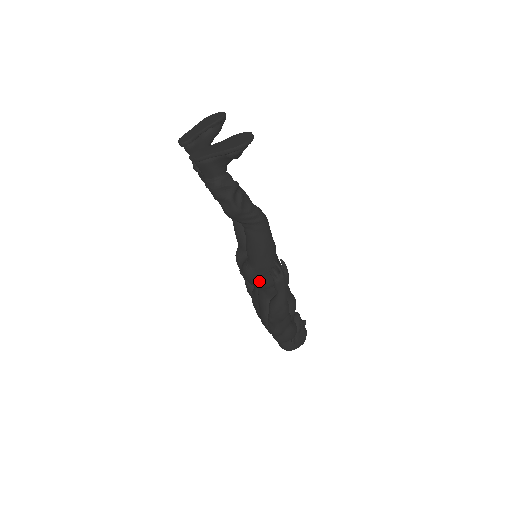
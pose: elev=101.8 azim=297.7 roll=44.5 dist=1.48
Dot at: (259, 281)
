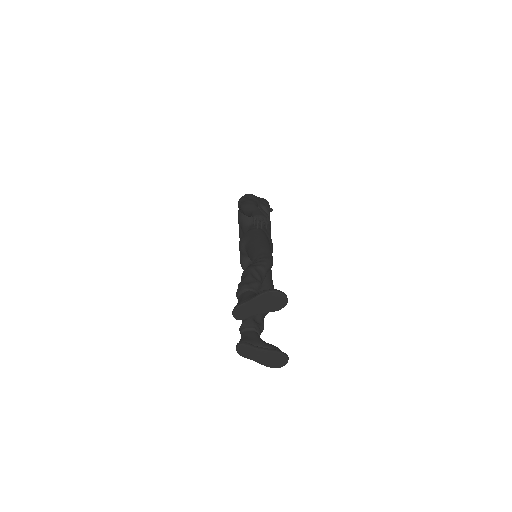
Dot at: occluded
